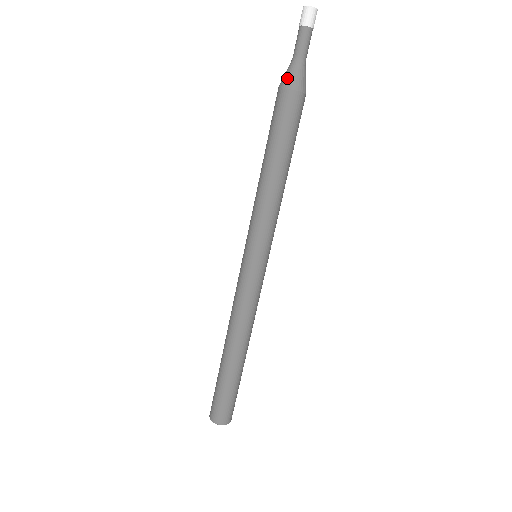
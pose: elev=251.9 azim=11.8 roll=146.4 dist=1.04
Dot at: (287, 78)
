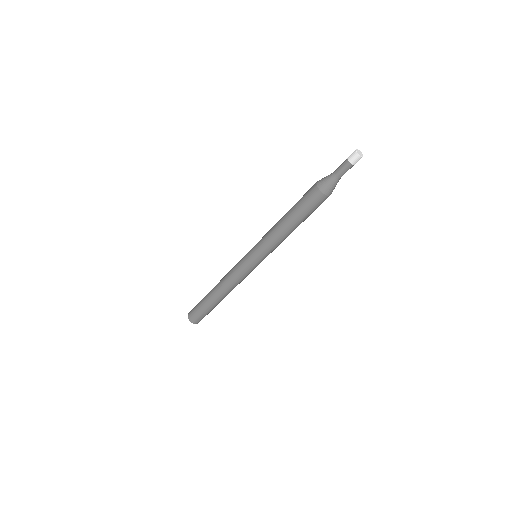
Dot at: (323, 183)
